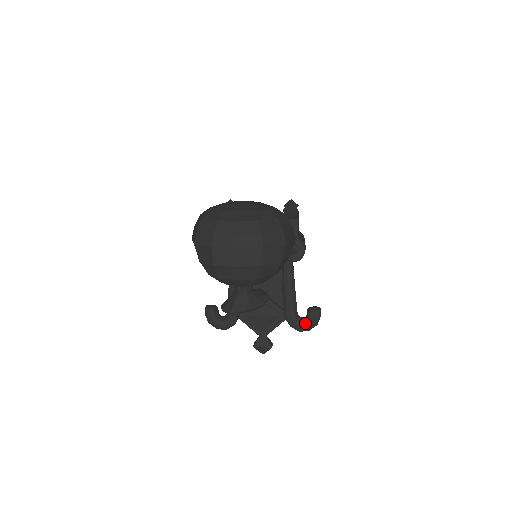
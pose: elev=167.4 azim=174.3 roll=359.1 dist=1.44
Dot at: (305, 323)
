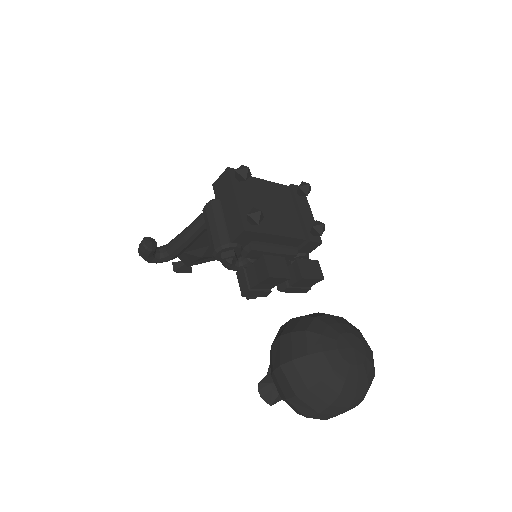
Dot at: (239, 267)
